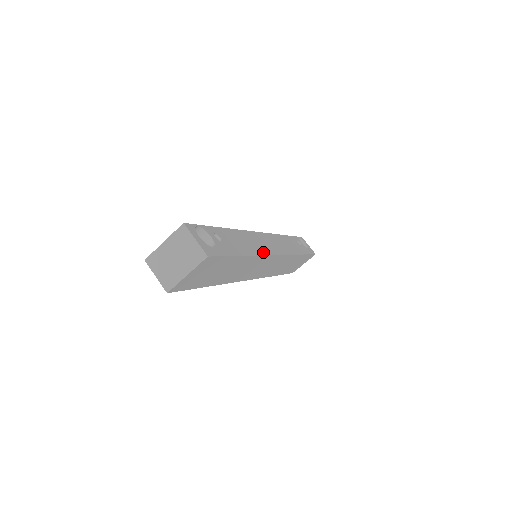
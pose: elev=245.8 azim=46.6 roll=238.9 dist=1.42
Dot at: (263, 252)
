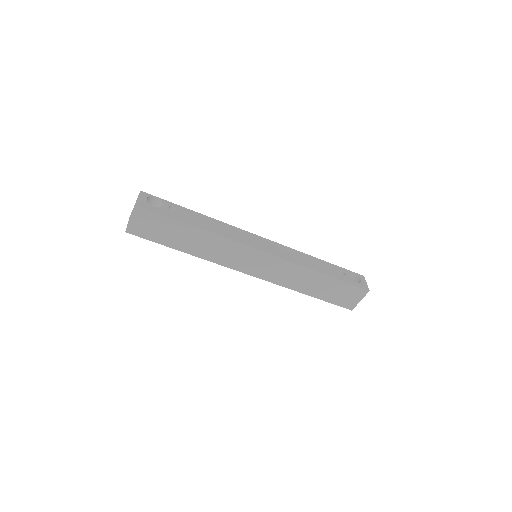
Dot at: (233, 238)
